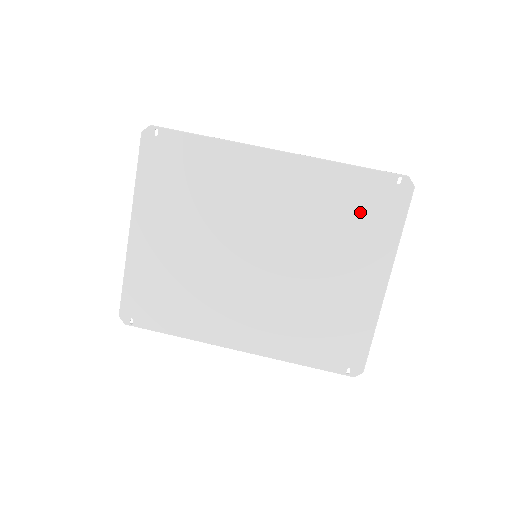
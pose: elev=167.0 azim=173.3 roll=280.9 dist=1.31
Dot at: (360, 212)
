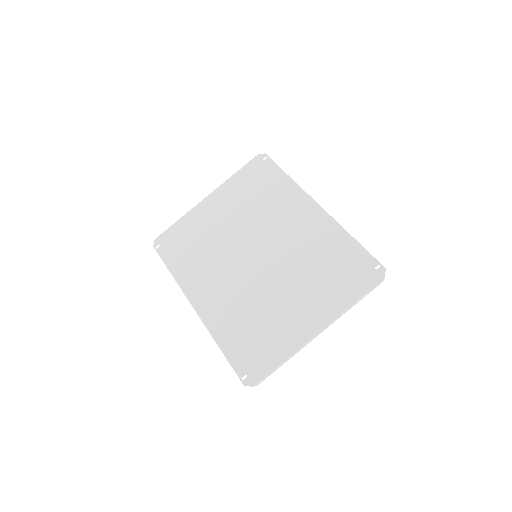
Dot at: (338, 271)
